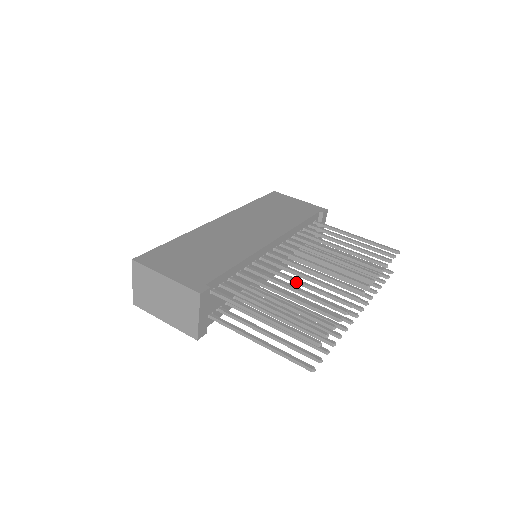
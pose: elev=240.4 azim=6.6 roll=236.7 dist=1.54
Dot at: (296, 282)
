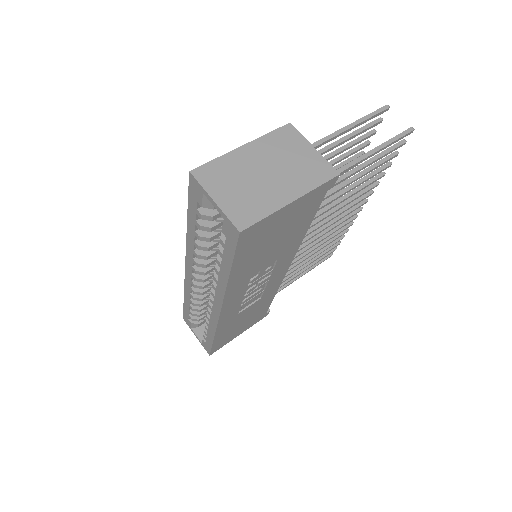
Dot at: occluded
